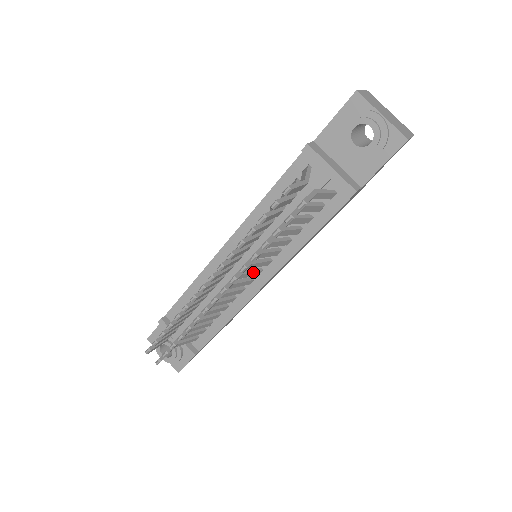
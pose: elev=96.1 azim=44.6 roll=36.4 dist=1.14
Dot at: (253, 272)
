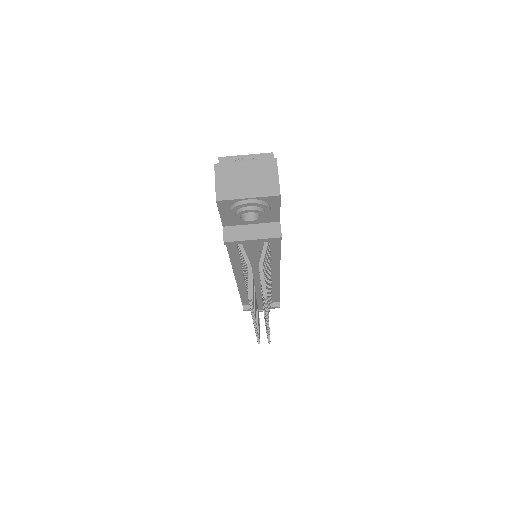
Dot at: (268, 283)
